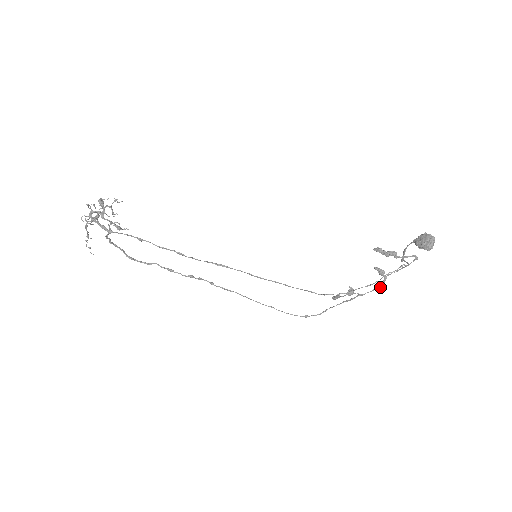
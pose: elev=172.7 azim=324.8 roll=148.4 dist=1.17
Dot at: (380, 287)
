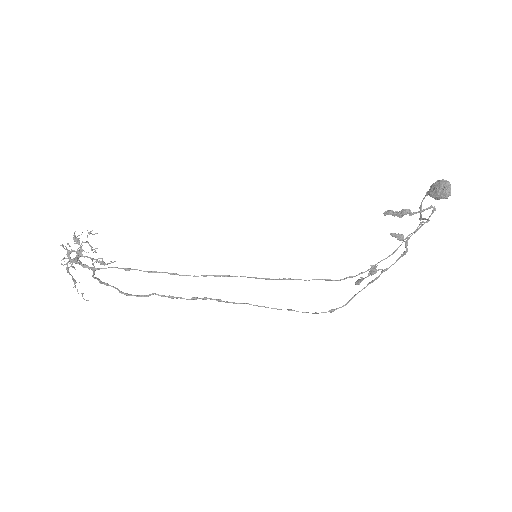
Dot at: occluded
